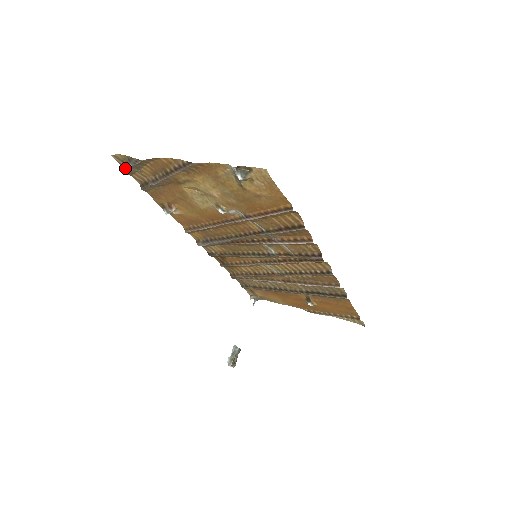
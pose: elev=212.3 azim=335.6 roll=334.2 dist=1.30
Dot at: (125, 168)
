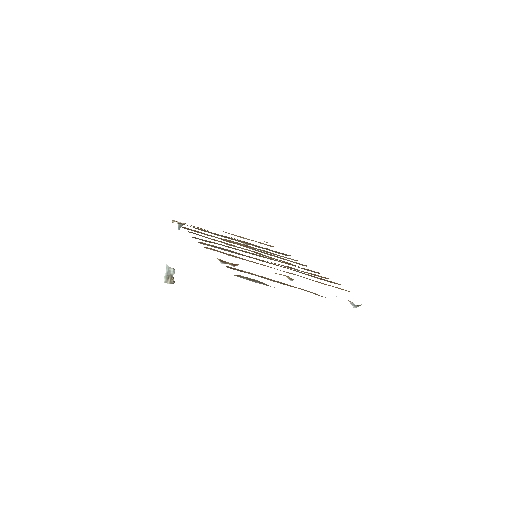
Dot at: (243, 278)
